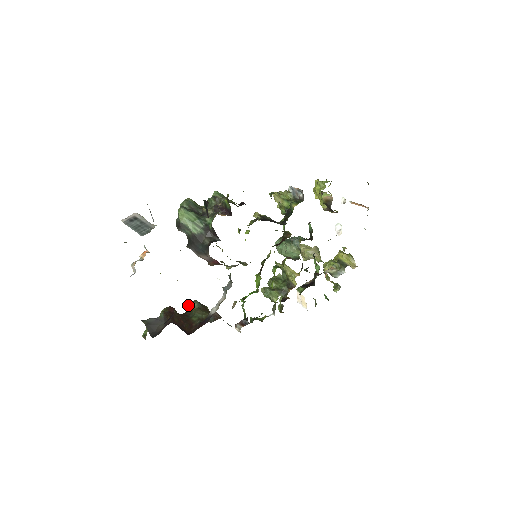
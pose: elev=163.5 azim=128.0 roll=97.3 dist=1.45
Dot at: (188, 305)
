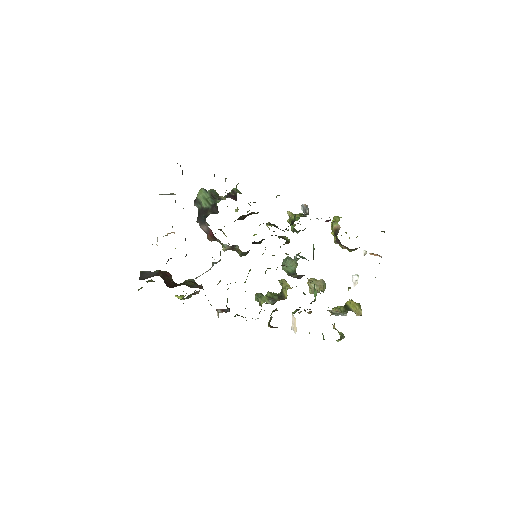
Dot at: occluded
